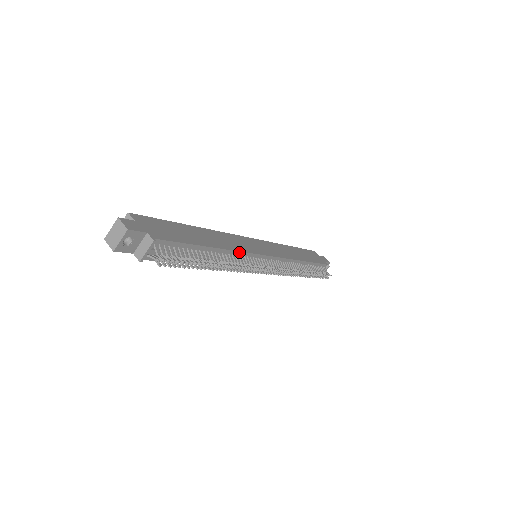
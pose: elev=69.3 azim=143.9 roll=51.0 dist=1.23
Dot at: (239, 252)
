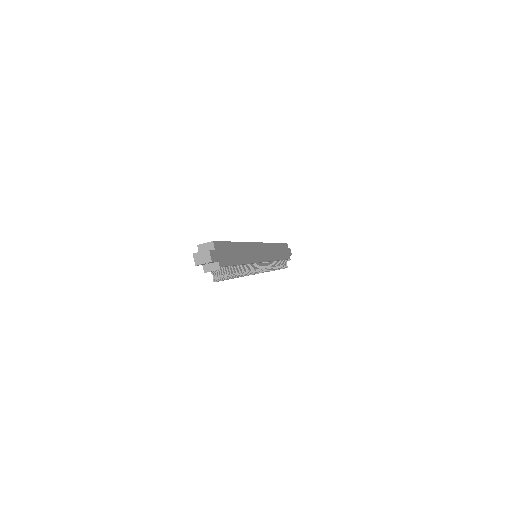
Dot at: occluded
